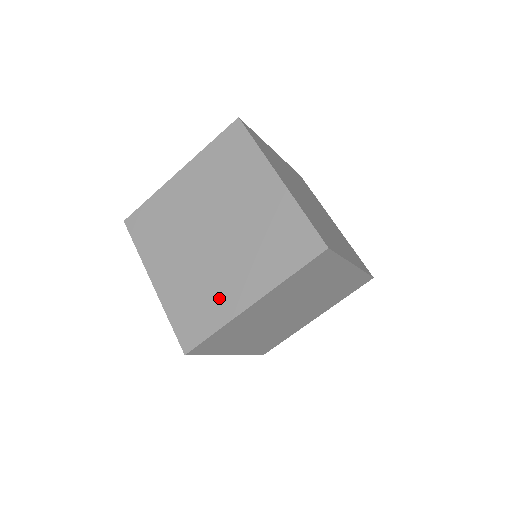
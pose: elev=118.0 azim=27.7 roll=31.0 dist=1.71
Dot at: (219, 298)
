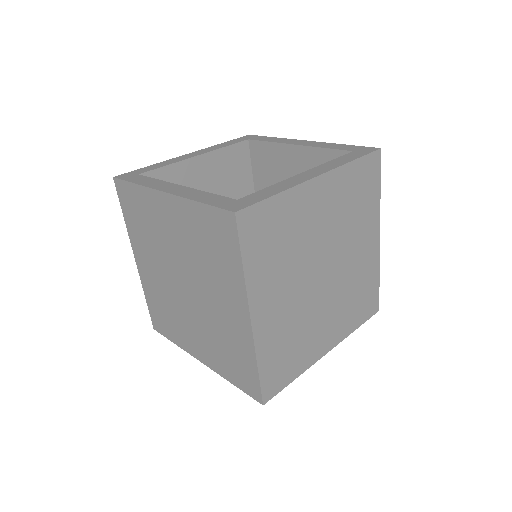
Dot at: (180, 331)
